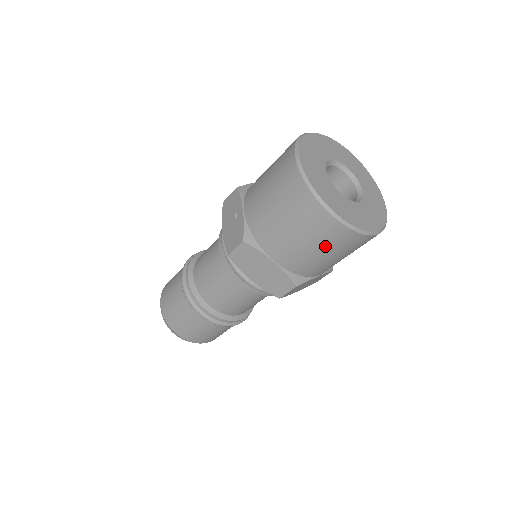
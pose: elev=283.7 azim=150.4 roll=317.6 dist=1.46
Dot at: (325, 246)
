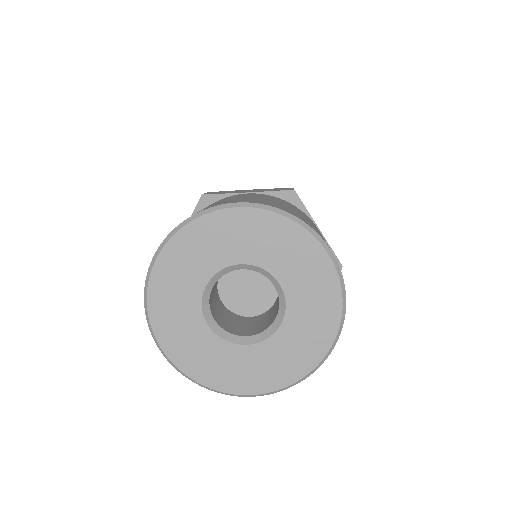
Dot at: occluded
